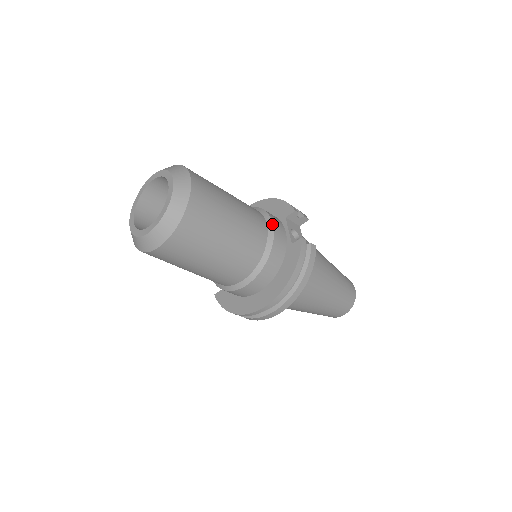
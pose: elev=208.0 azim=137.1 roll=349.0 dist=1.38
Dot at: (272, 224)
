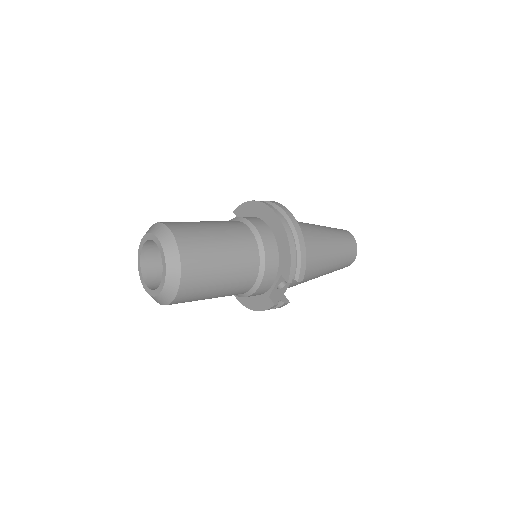
Dot at: (259, 285)
